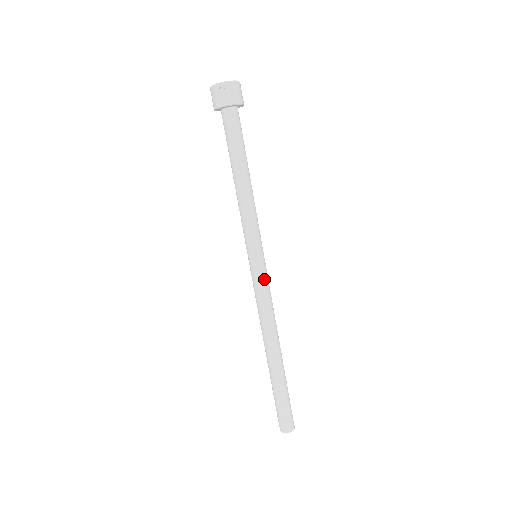
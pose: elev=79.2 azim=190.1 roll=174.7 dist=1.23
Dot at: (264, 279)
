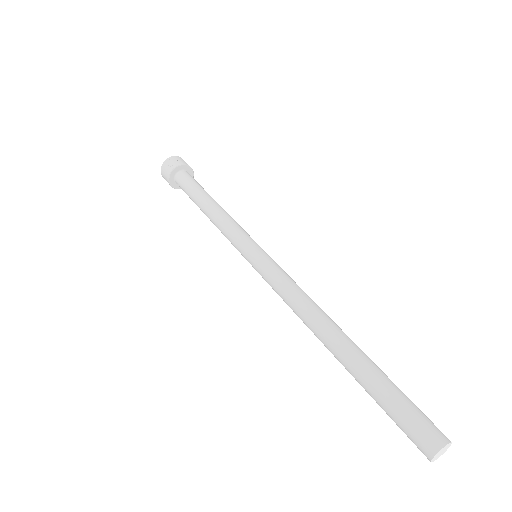
Dot at: (274, 265)
